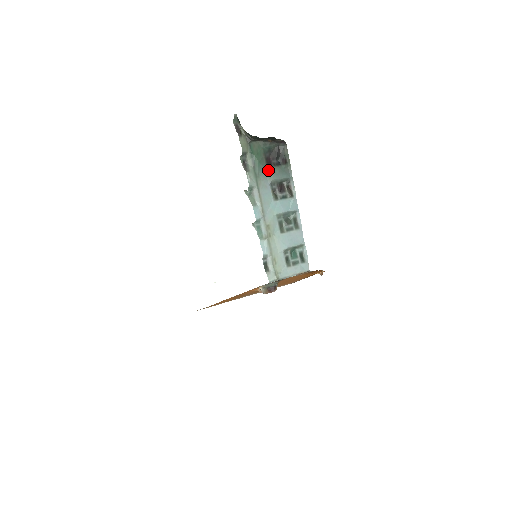
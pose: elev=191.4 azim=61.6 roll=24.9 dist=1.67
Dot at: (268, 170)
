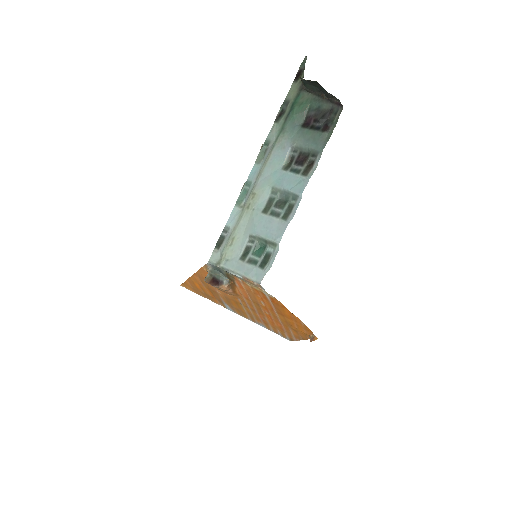
Dot at: (300, 130)
